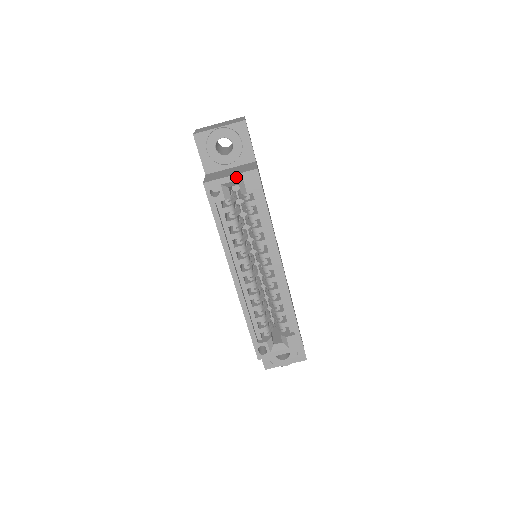
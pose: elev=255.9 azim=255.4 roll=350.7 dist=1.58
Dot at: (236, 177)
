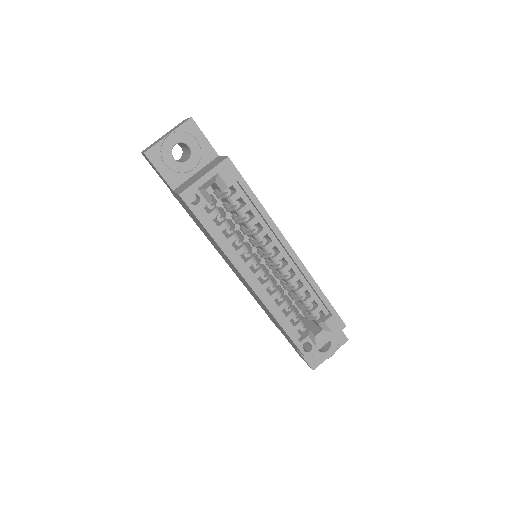
Dot at: (210, 174)
